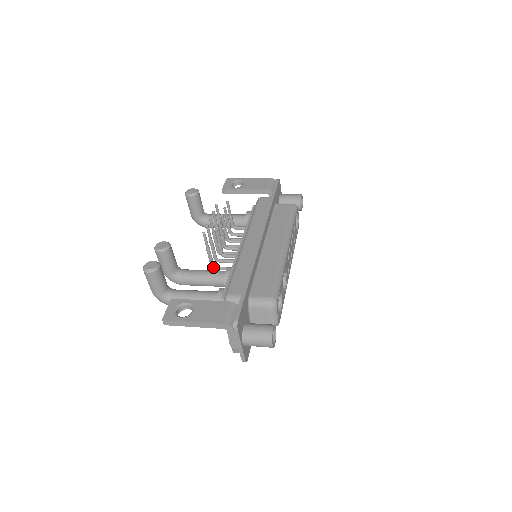
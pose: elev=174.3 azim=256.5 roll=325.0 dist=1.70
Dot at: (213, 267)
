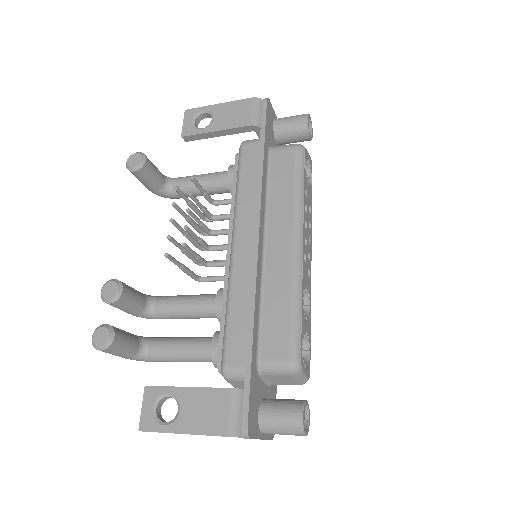
Dot at: (198, 280)
